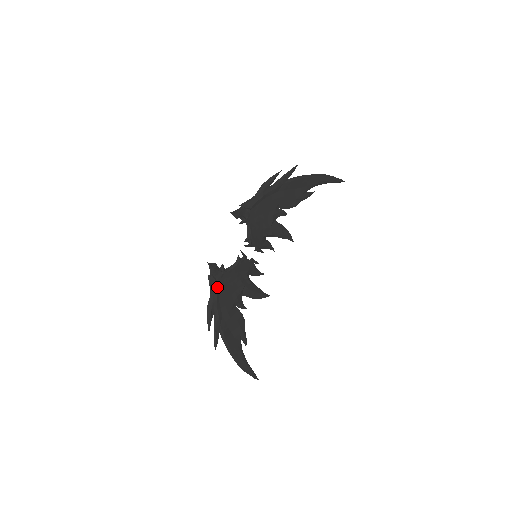
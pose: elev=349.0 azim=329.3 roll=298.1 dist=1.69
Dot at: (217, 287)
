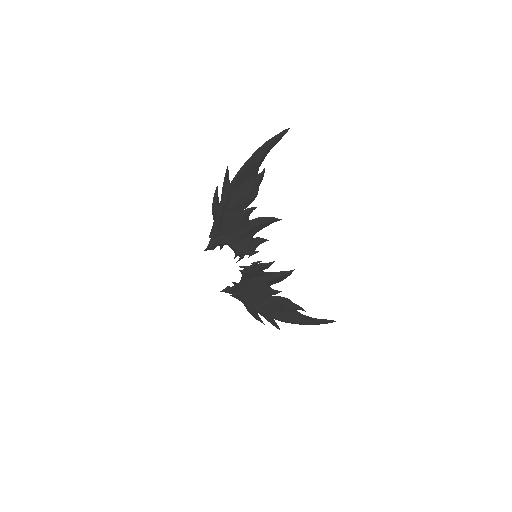
Dot at: (243, 298)
